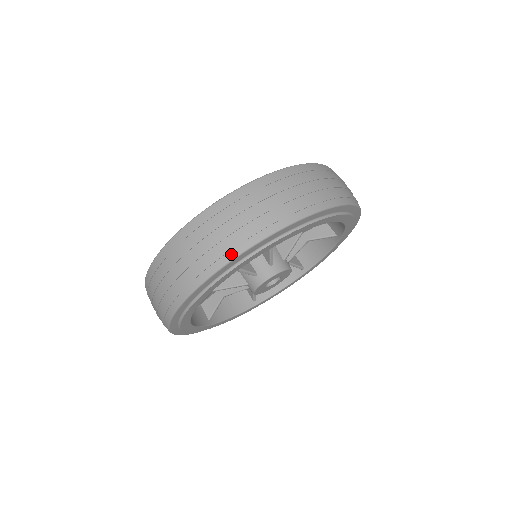
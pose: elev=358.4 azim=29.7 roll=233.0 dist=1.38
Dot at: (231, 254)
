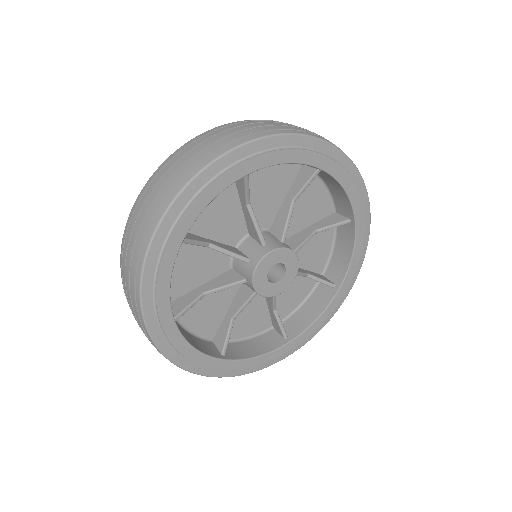
Dot at: (177, 188)
